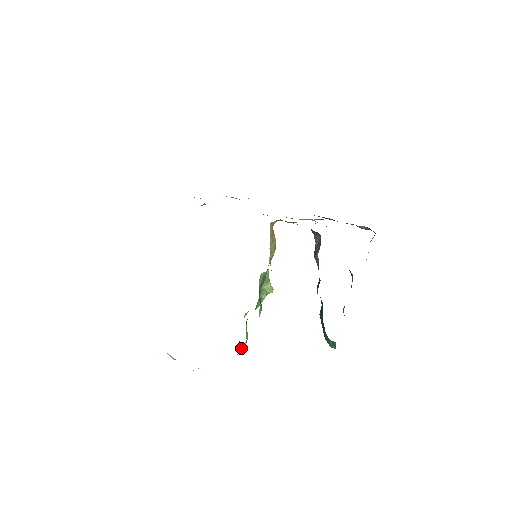
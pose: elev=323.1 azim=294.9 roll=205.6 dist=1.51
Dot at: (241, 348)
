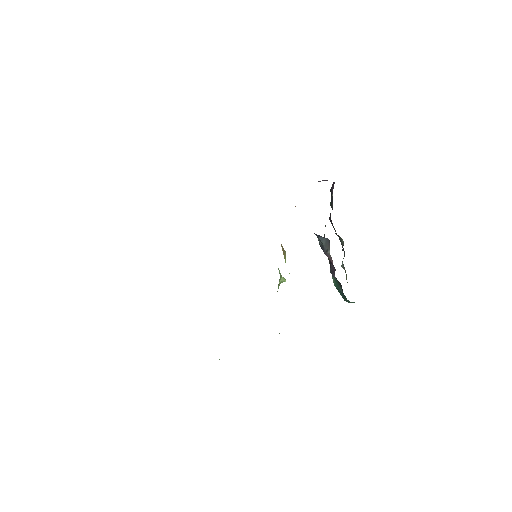
Dot at: (279, 333)
